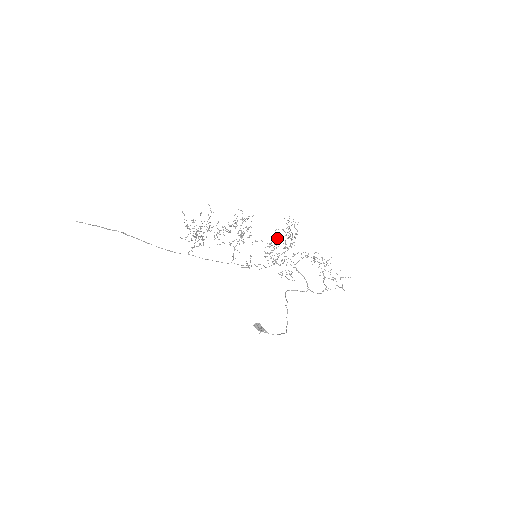
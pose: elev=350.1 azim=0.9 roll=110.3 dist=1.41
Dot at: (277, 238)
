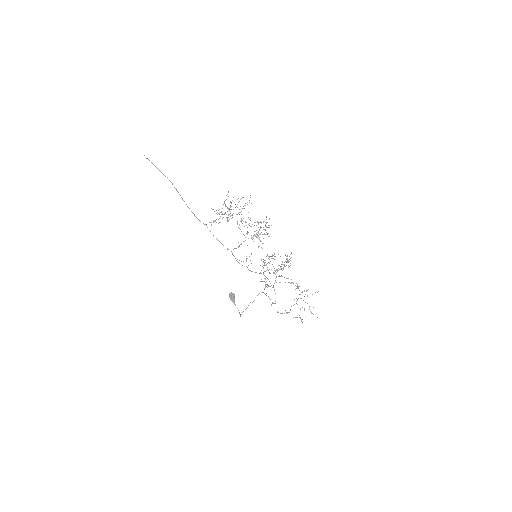
Dot at: (274, 259)
